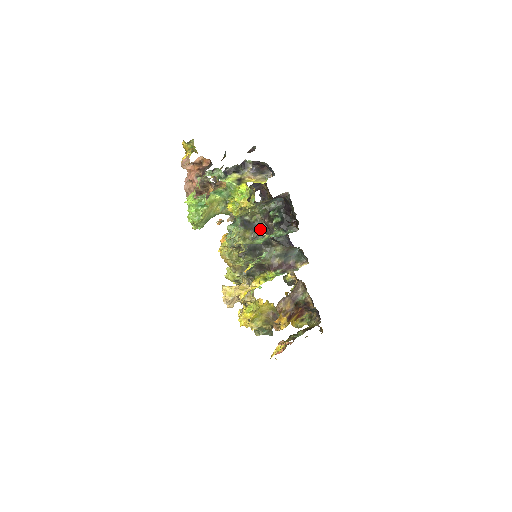
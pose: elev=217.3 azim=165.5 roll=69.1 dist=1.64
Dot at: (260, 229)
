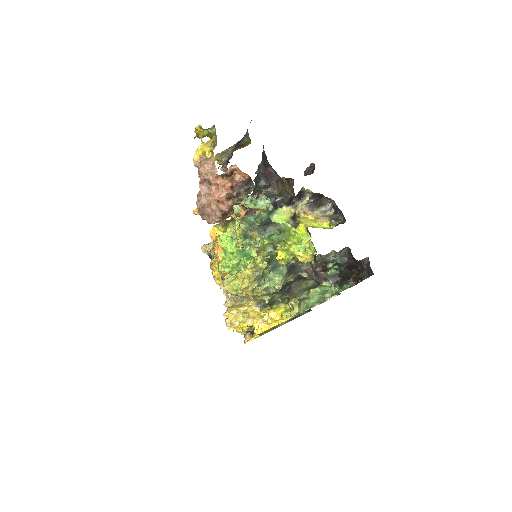
Dot at: (302, 271)
